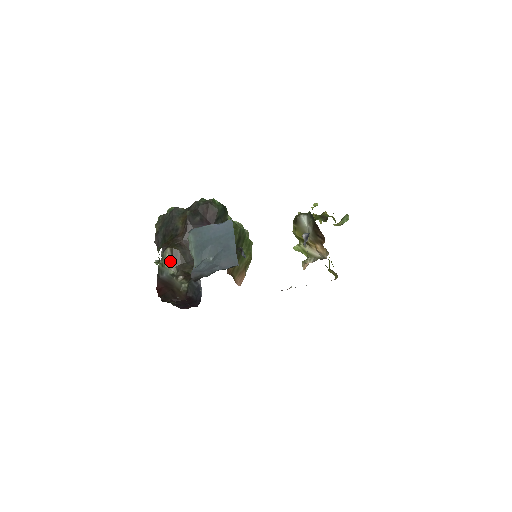
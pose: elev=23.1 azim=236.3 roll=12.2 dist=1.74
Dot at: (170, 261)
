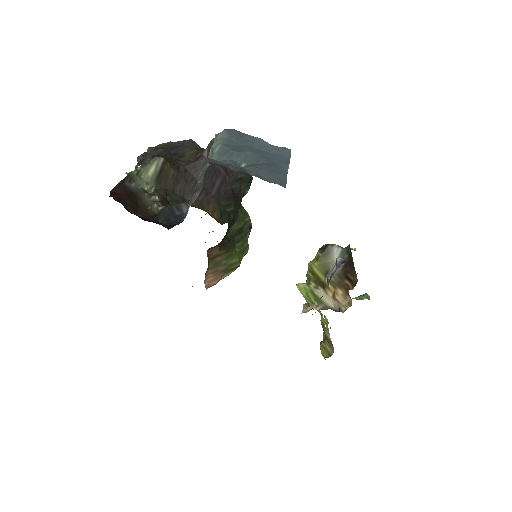
Dot at: (153, 174)
